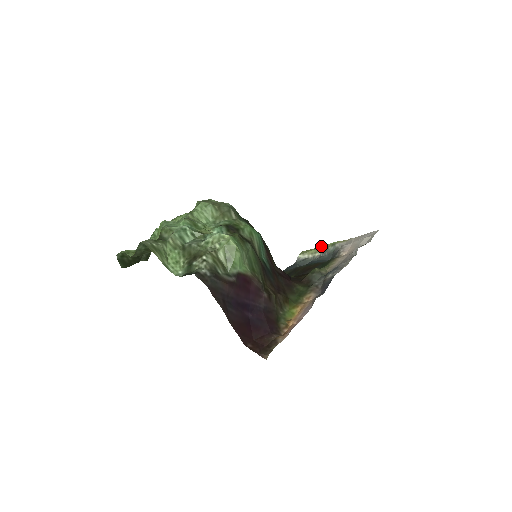
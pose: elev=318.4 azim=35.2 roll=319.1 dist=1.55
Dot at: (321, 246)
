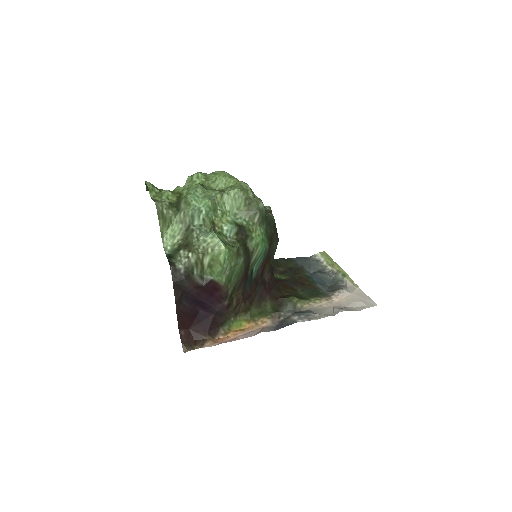
Dot at: (337, 265)
